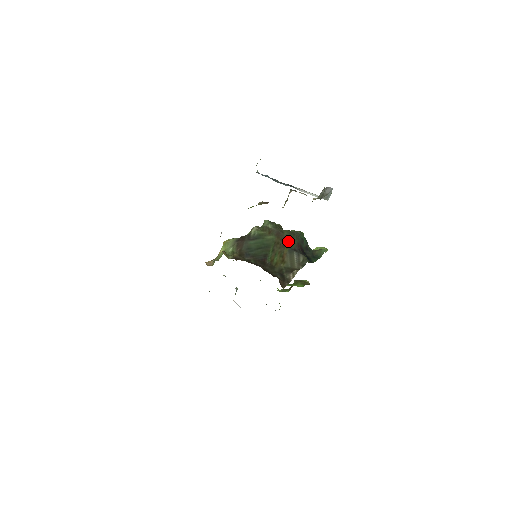
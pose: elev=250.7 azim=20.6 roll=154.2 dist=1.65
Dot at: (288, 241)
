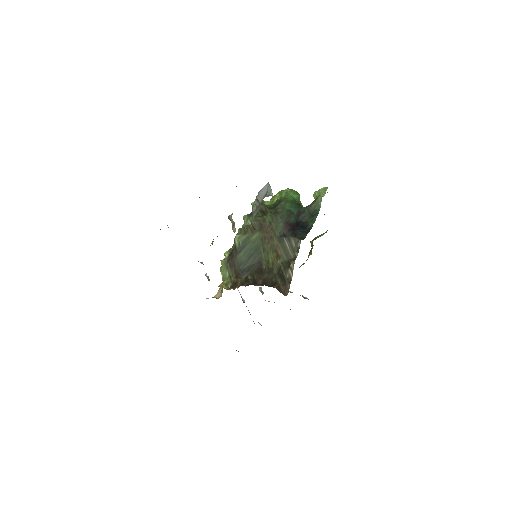
Dot at: (273, 229)
